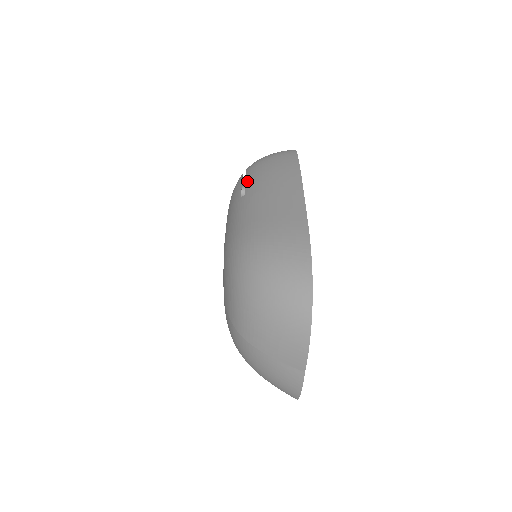
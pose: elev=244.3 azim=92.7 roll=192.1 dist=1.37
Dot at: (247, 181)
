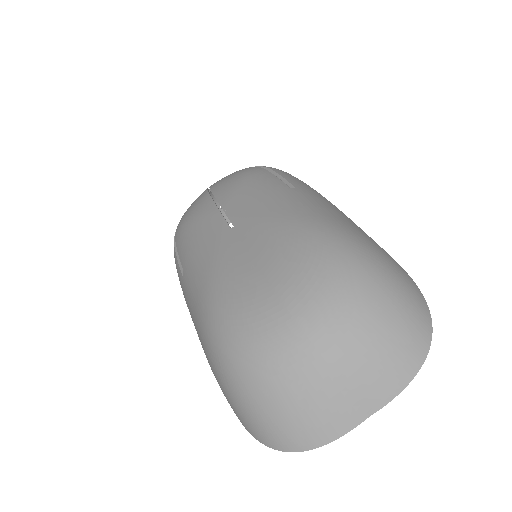
Dot at: (287, 178)
